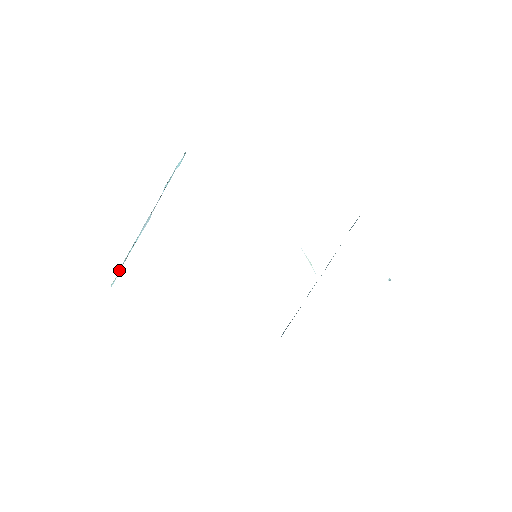
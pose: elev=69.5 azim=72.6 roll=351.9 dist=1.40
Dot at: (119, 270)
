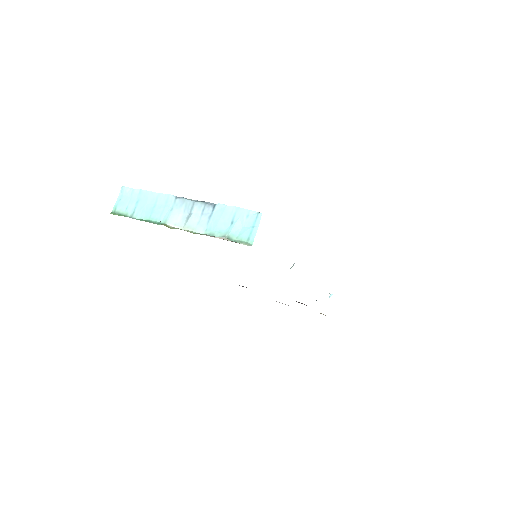
Dot at: (137, 191)
